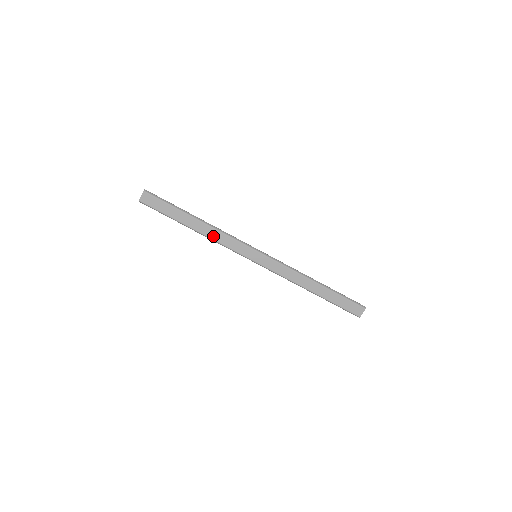
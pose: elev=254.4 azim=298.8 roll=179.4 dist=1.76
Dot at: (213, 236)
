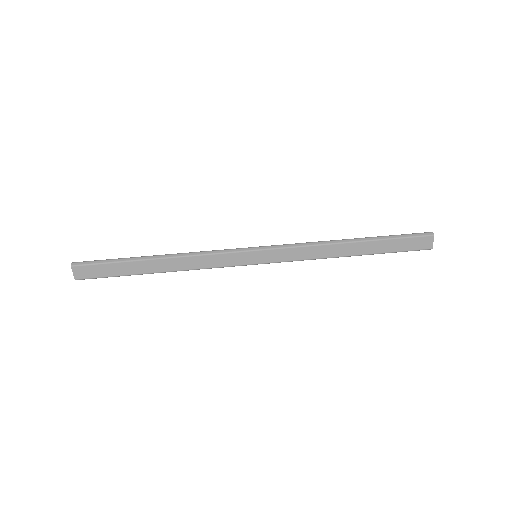
Dot at: (189, 266)
